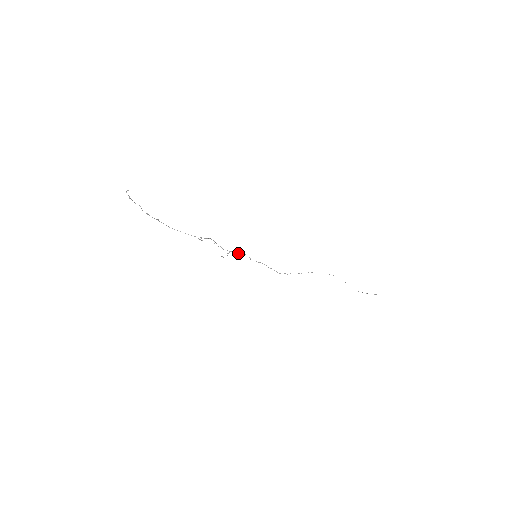
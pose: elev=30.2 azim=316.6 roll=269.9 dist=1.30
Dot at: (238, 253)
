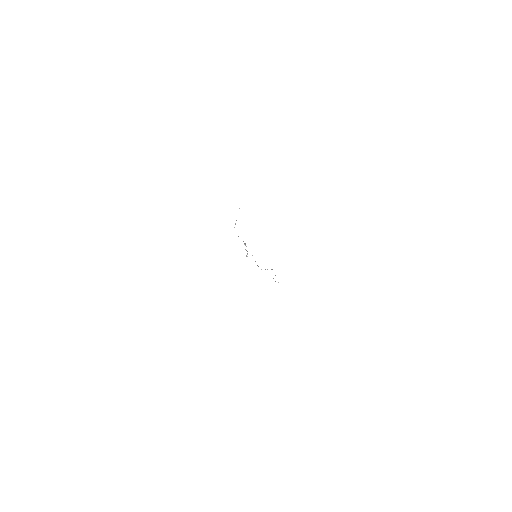
Dot at: occluded
